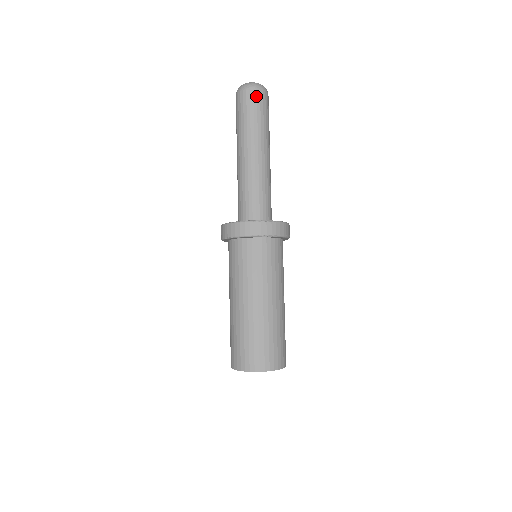
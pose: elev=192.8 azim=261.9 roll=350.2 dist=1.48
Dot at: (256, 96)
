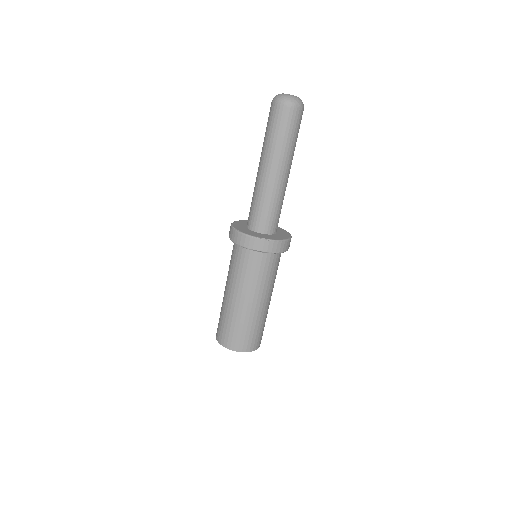
Dot at: (285, 113)
